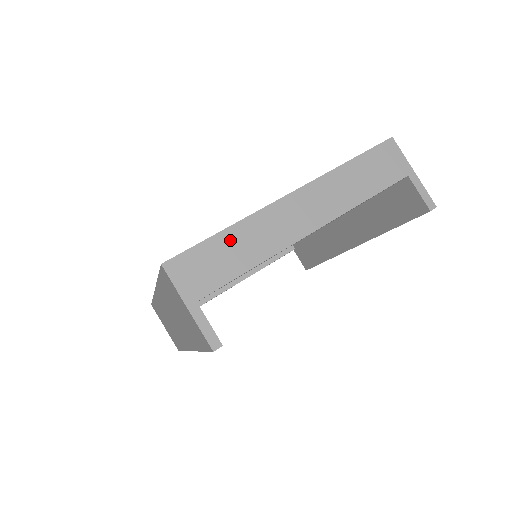
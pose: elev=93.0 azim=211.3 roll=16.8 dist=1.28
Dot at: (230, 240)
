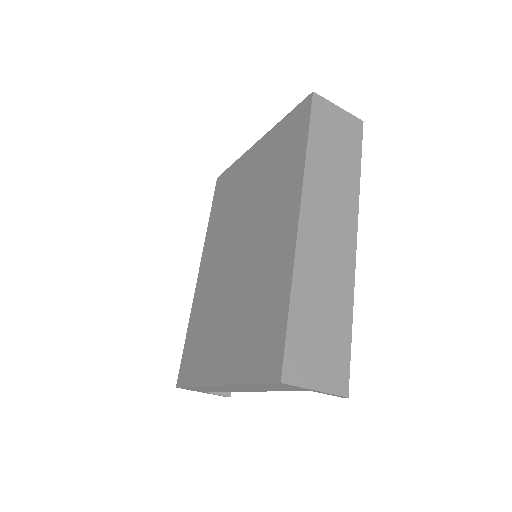
Dot at: (201, 388)
